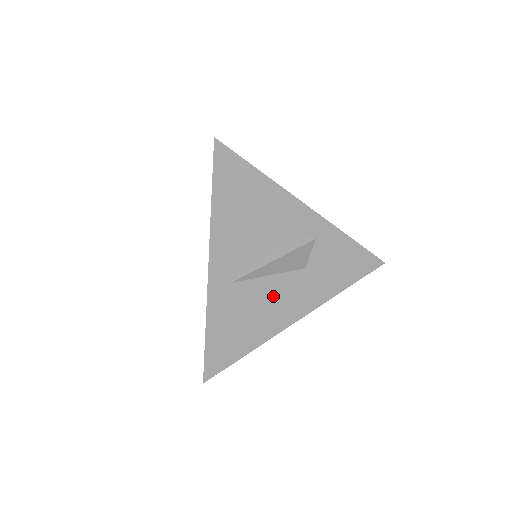
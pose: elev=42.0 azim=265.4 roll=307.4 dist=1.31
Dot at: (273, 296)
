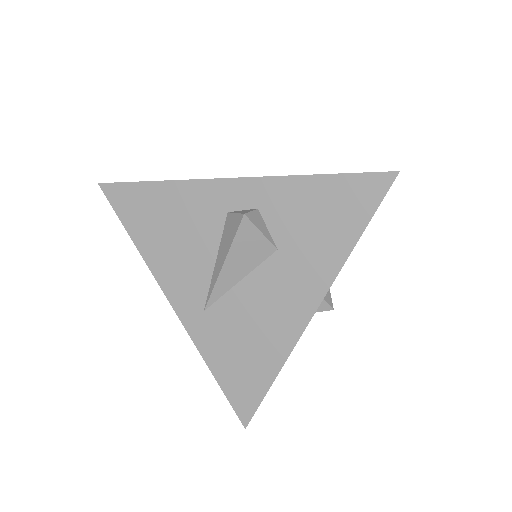
Dot at: (260, 303)
